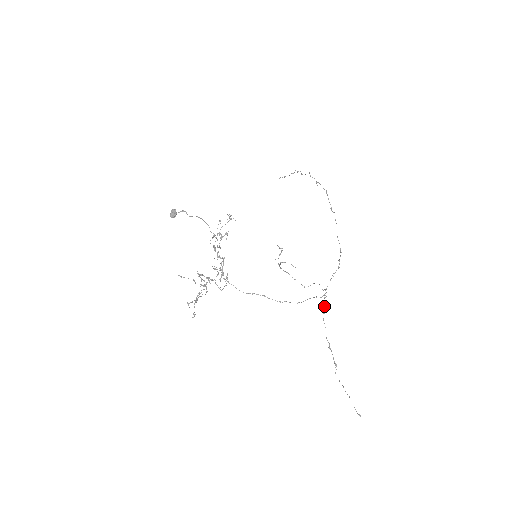
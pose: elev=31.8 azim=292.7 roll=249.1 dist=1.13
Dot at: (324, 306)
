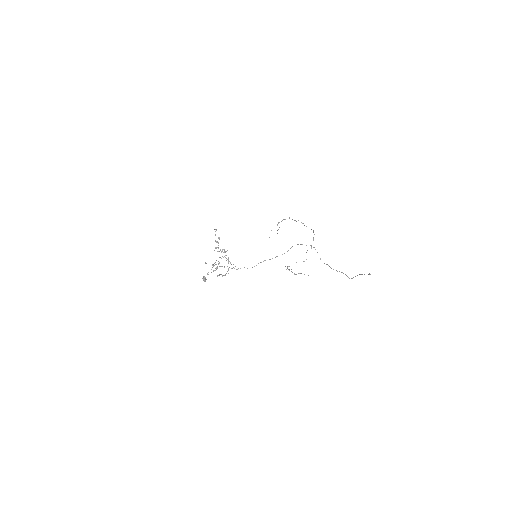
Dot at: occluded
